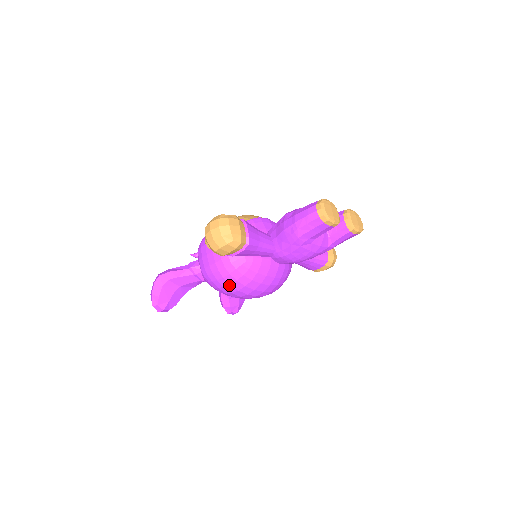
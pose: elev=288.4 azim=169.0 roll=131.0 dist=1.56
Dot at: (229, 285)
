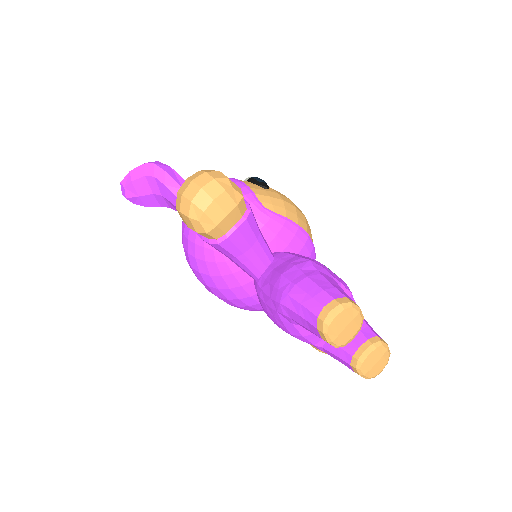
Dot at: (187, 252)
